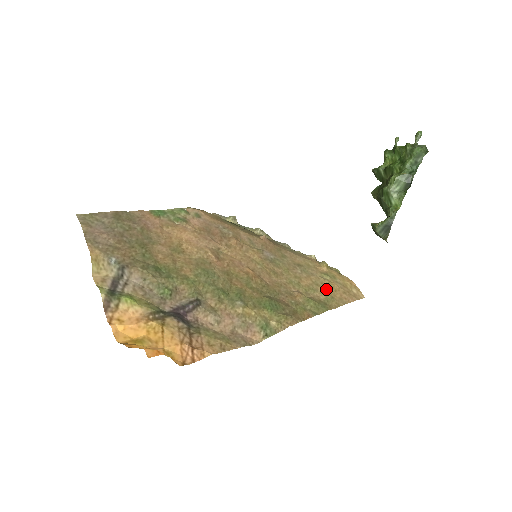
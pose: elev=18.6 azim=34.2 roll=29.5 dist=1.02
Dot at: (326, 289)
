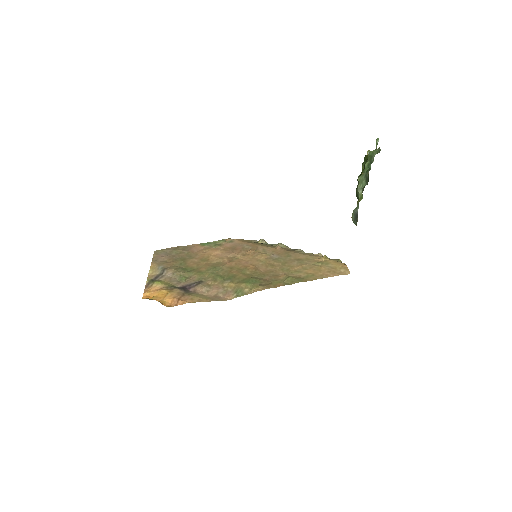
Dot at: (311, 271)
